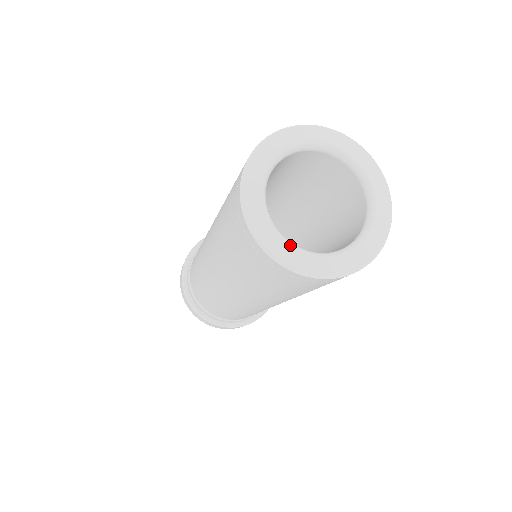
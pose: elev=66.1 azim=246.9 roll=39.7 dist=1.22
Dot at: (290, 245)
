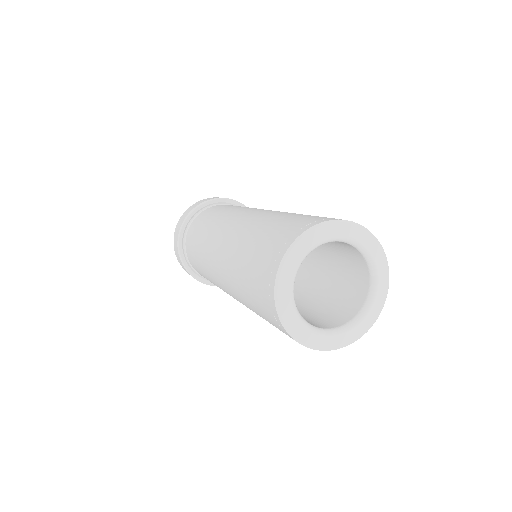
Dot at: (309, 328)
